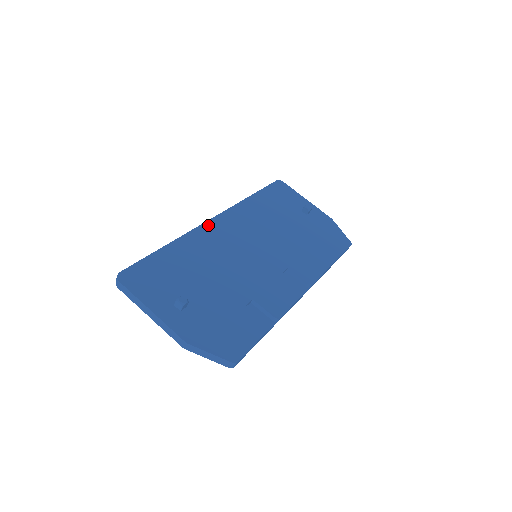
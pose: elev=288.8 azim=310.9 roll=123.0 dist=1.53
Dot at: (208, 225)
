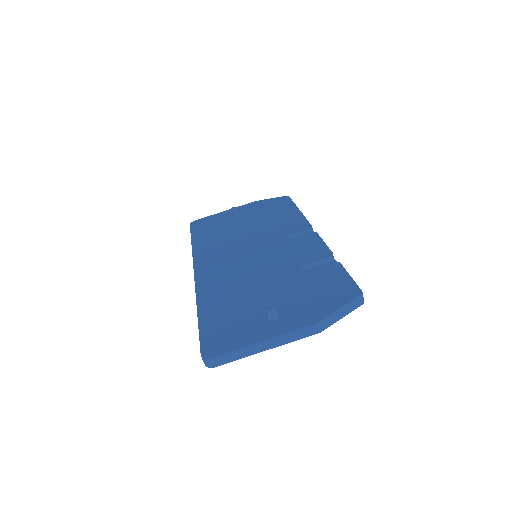
Dot at: (199, 277)
